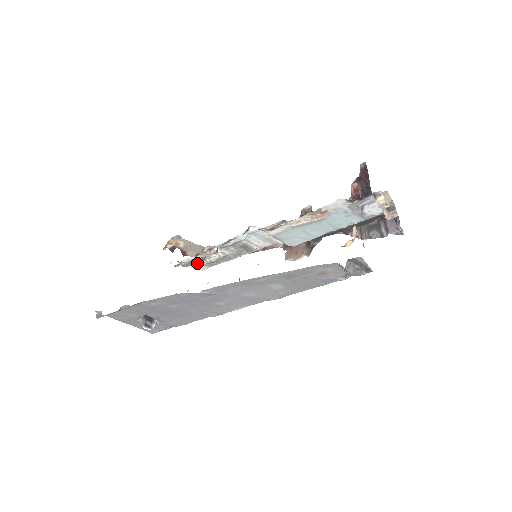
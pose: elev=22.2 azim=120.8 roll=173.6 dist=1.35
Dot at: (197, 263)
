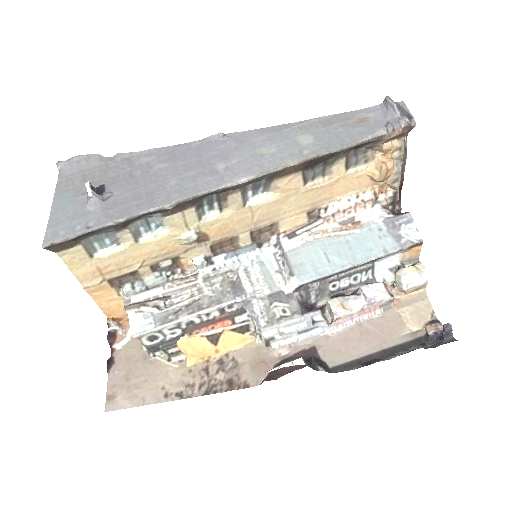
Dot at: (152, 302)
